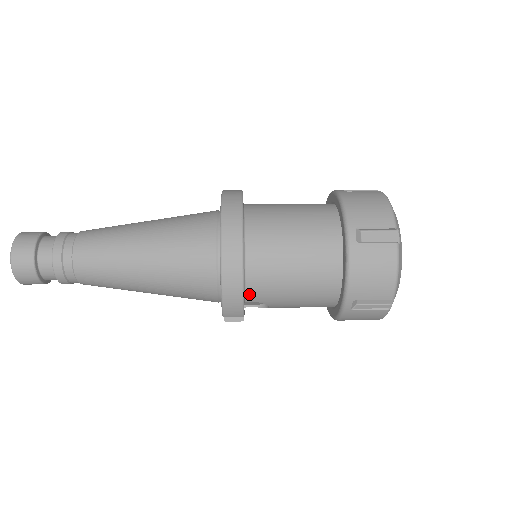
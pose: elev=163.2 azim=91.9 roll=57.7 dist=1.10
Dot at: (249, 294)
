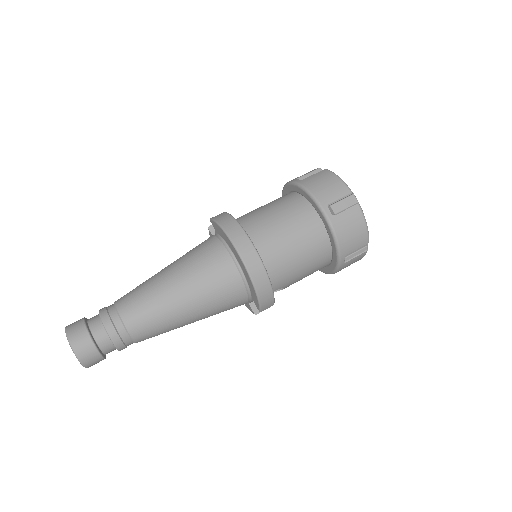
Dot at: (272, 287)
